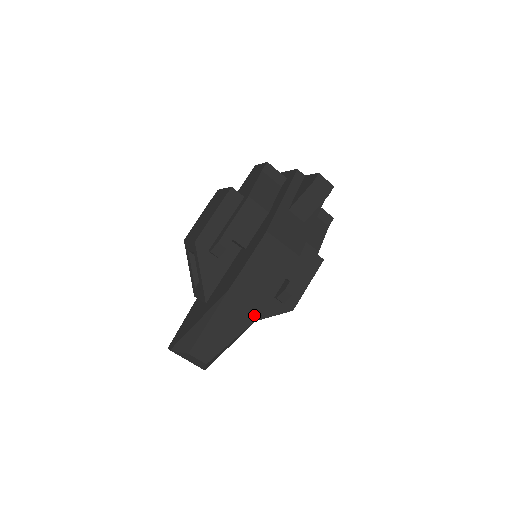
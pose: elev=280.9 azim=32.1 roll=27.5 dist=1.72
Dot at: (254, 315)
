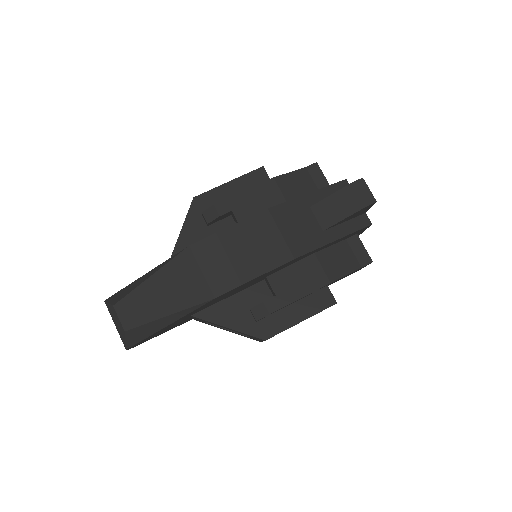
Dot at: (203, 295)
